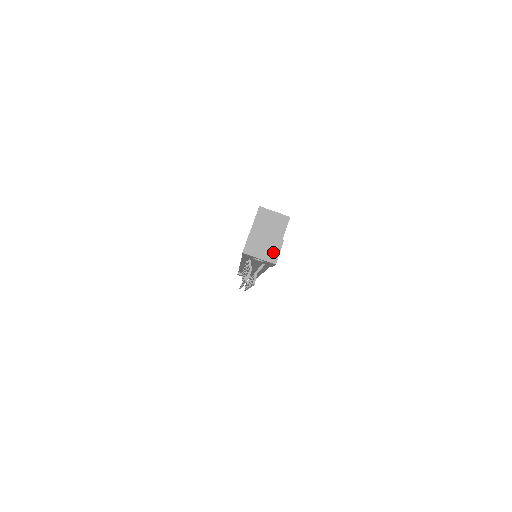
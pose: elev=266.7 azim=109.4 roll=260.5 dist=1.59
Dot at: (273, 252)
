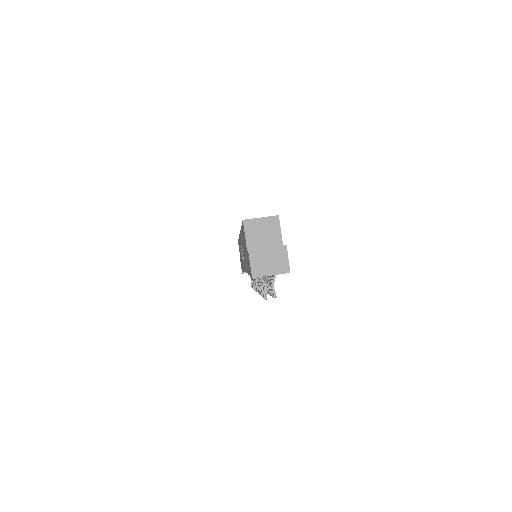
Dot at: (282, 262)
